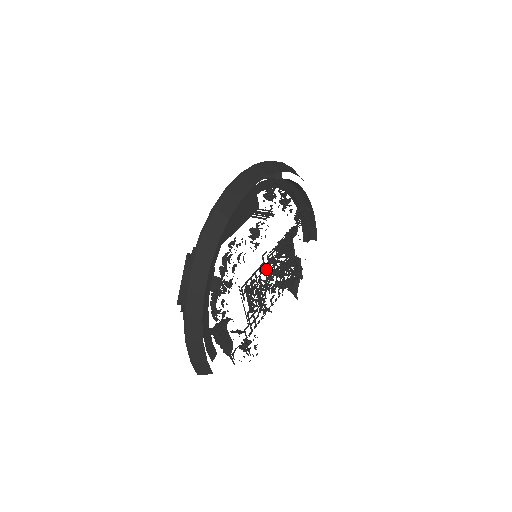
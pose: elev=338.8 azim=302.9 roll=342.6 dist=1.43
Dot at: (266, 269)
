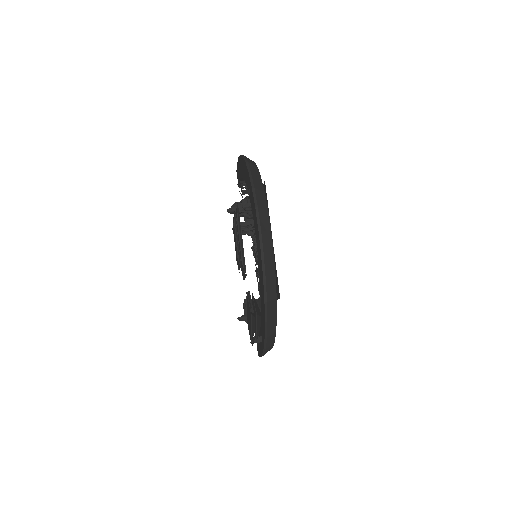
Dot at: (257, 254)
